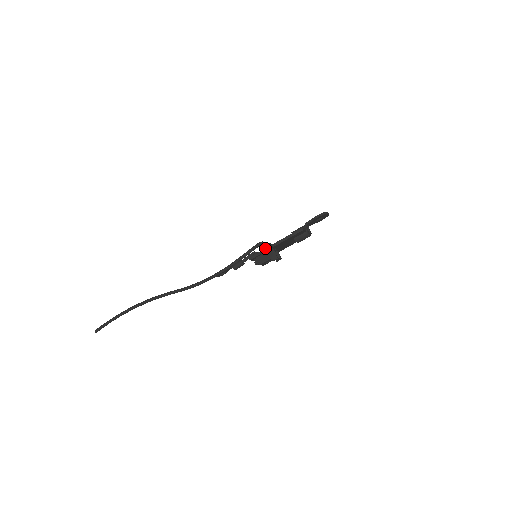
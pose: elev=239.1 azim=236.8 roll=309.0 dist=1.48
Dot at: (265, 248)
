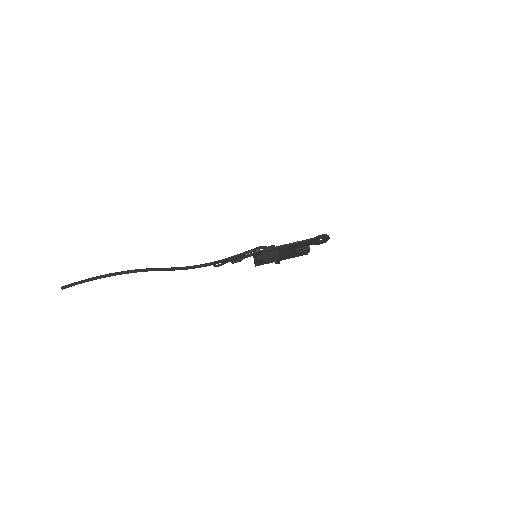
Dot at: (270, 247)
